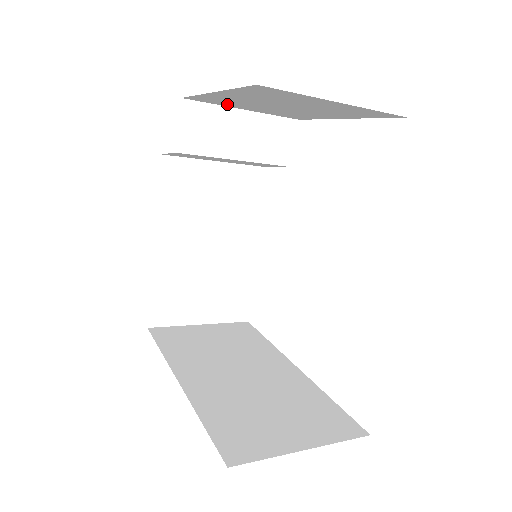
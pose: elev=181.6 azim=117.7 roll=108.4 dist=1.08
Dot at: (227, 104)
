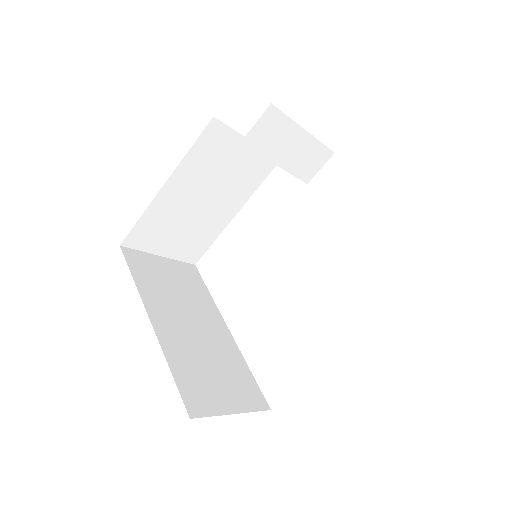
Dot at: occluded
